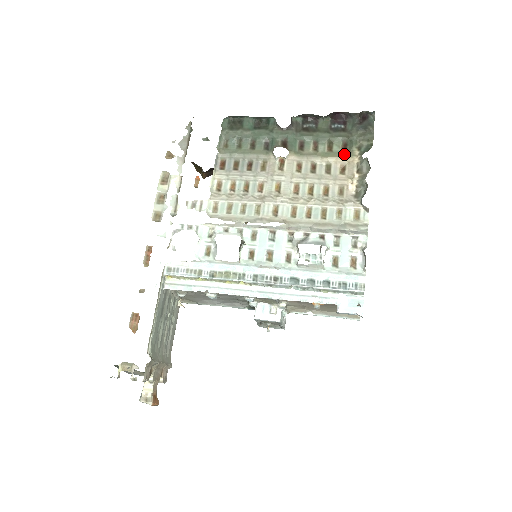
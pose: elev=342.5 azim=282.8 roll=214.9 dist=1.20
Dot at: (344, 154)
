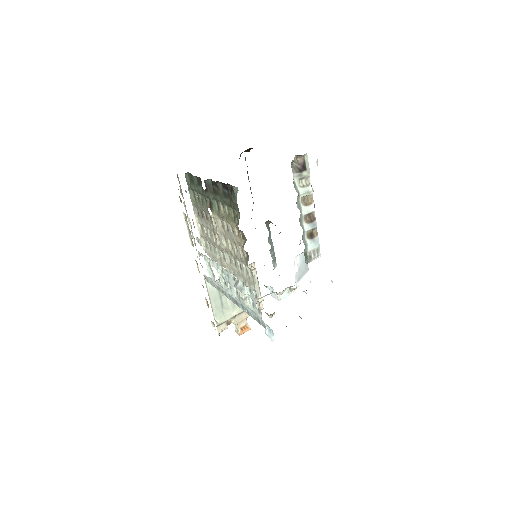
Dot at: (234, 220)
